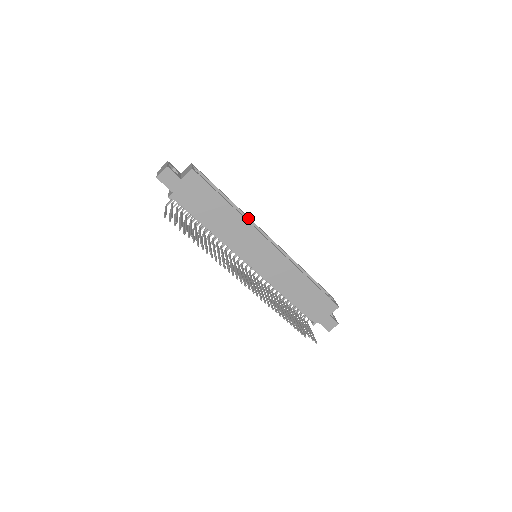
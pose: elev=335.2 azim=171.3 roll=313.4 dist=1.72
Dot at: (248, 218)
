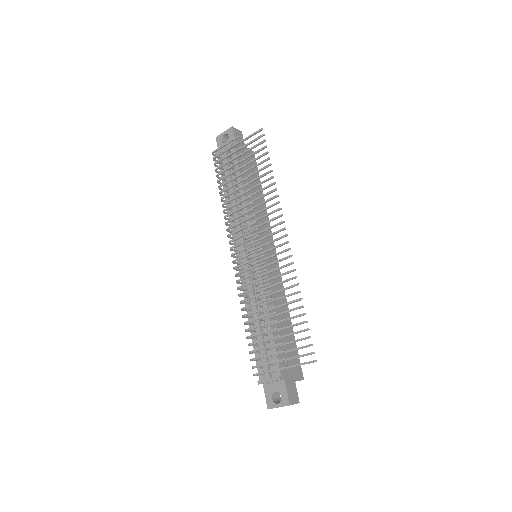
Dot at: occluded
